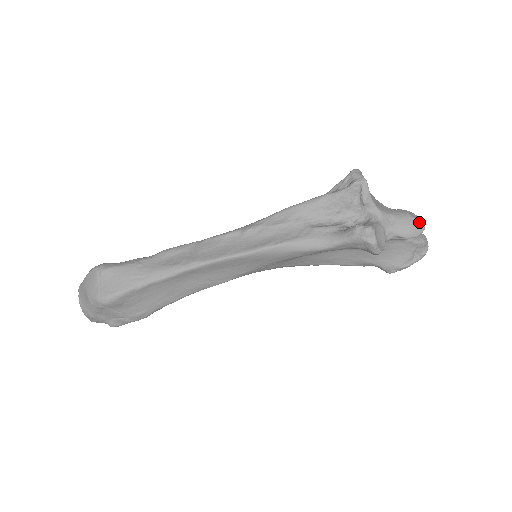
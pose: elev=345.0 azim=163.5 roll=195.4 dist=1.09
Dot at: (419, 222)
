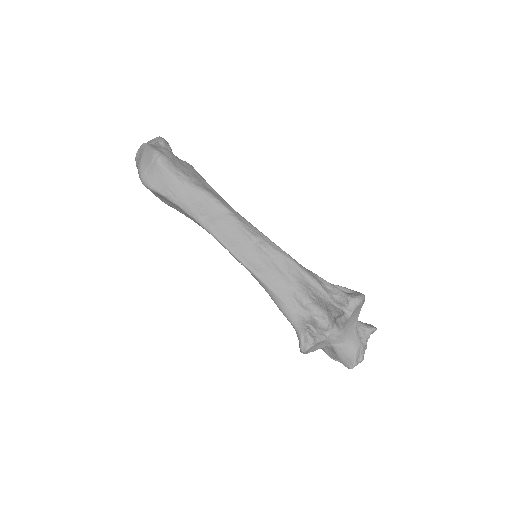
Dot at: (353, 363)
